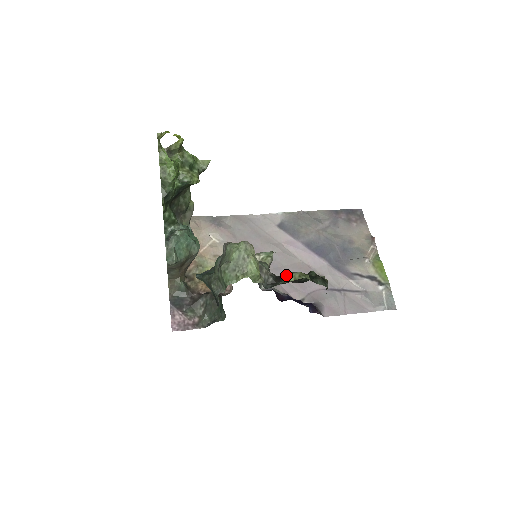
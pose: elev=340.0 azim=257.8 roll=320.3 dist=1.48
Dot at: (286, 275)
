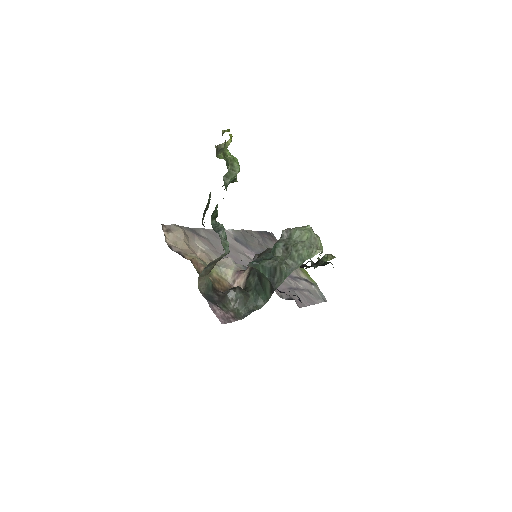
Dot at: (324, 256)
